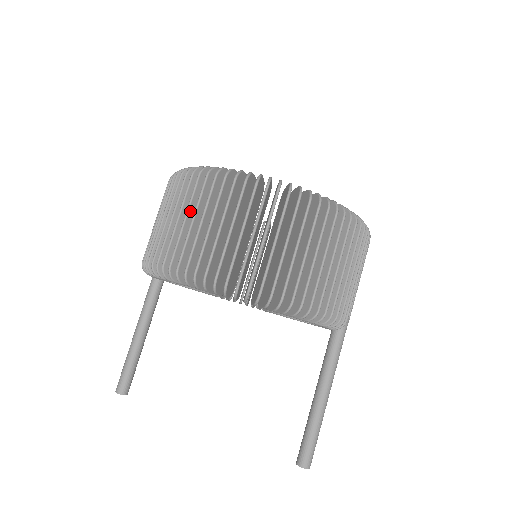
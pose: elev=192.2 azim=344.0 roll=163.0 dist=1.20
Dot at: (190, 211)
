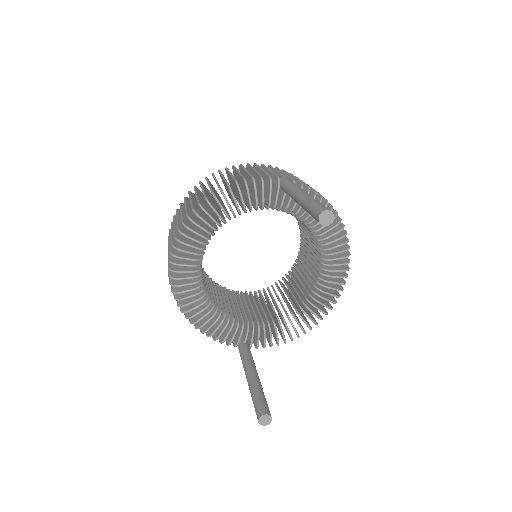
Dot at: occluded
